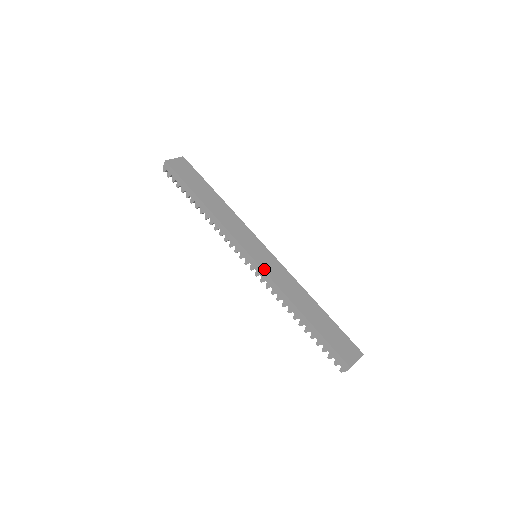
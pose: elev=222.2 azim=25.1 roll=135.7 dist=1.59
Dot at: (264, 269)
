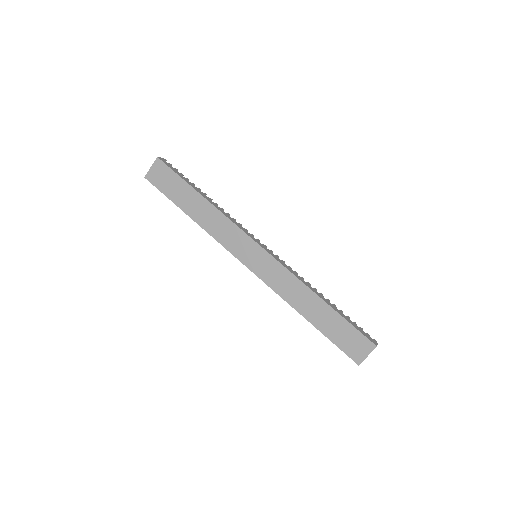
Dot at: (261, 278)
